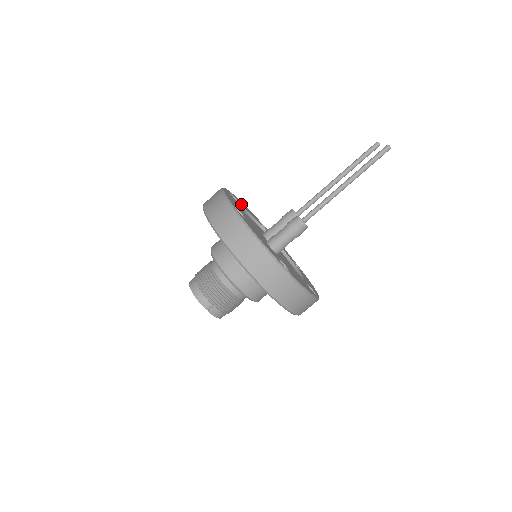
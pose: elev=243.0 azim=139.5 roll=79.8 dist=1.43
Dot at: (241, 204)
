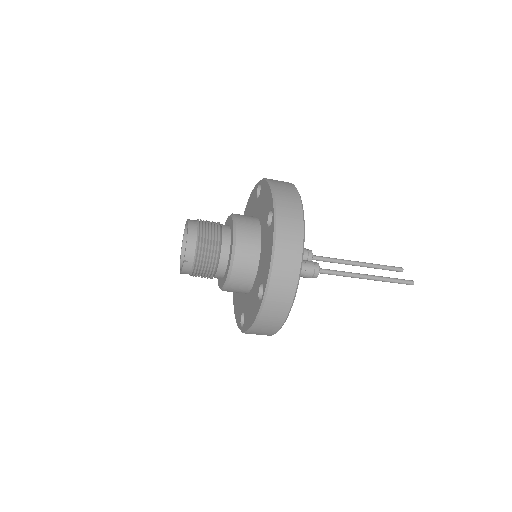
Dot at: occluded
